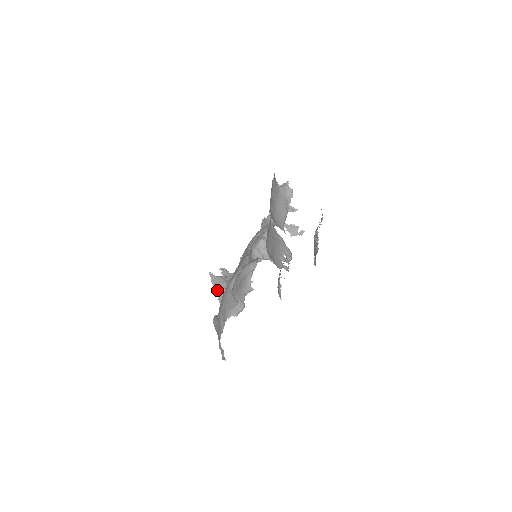
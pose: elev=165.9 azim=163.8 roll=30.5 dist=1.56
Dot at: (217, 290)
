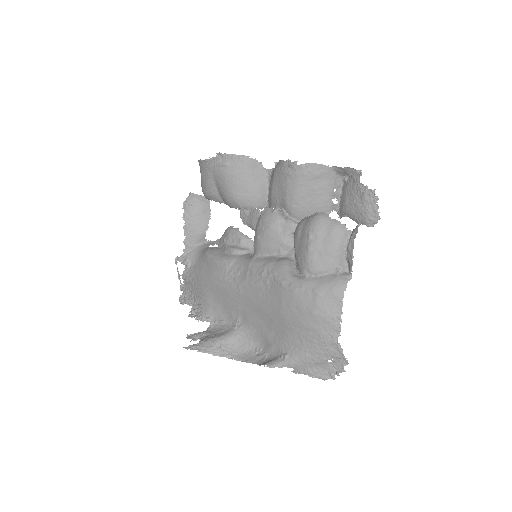
Dot at: (217, 353)
